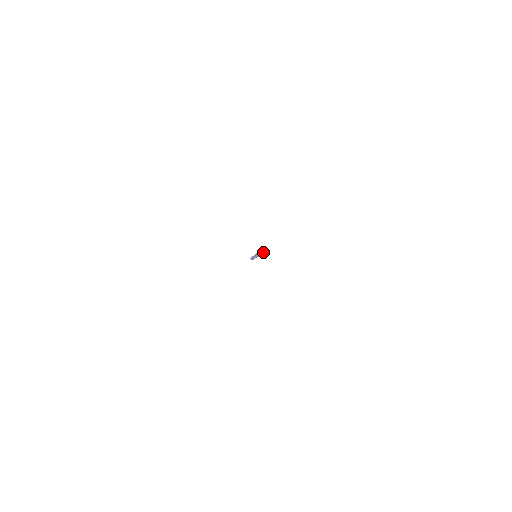
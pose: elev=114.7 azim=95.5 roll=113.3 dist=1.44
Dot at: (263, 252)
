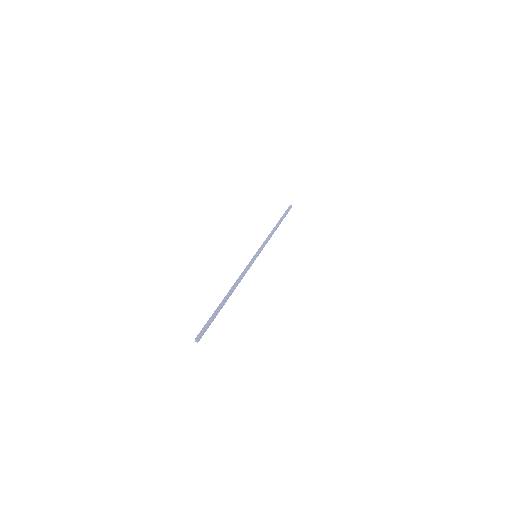
Dot at: (199, 336)
